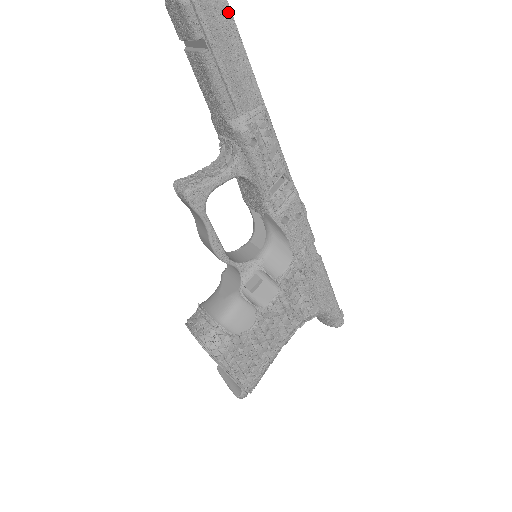
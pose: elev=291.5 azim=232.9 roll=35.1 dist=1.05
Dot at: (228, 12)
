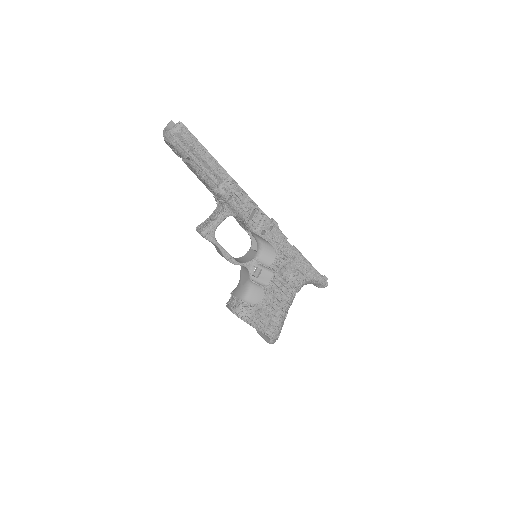
Dot at: (196, 141)
